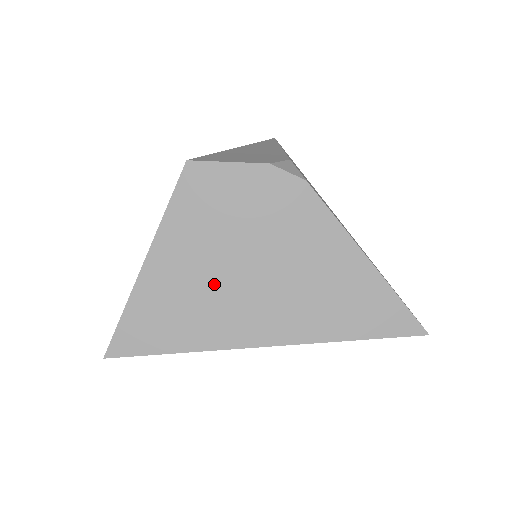
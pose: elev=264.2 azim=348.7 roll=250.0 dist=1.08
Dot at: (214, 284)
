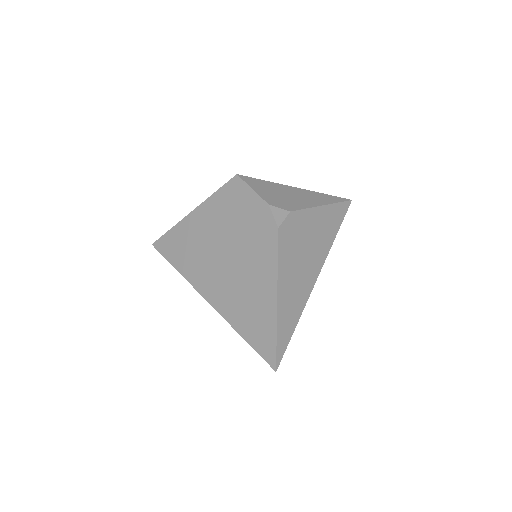
Dot at: (207, 248)
